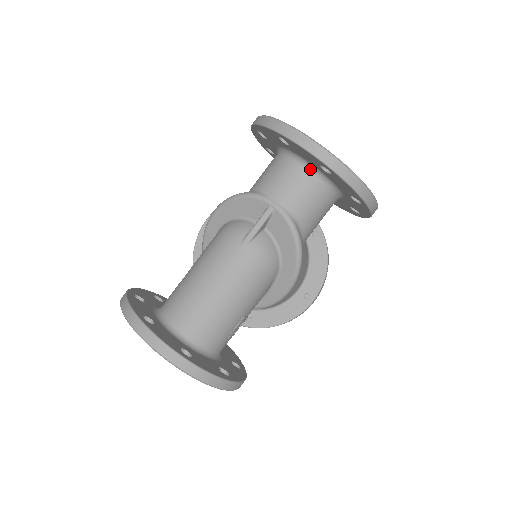
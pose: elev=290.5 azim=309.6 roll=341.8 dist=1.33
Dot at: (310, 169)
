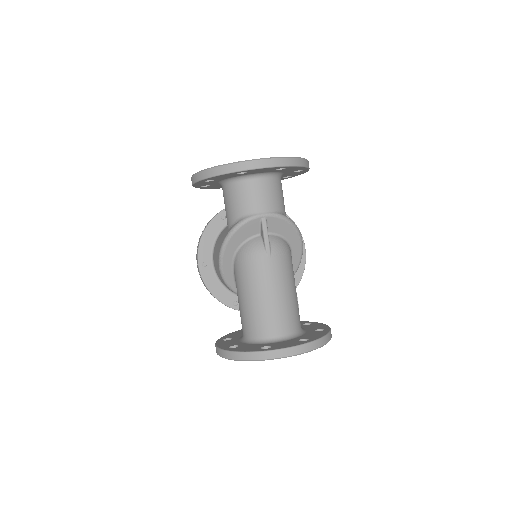
Dot at: (264, 176)
